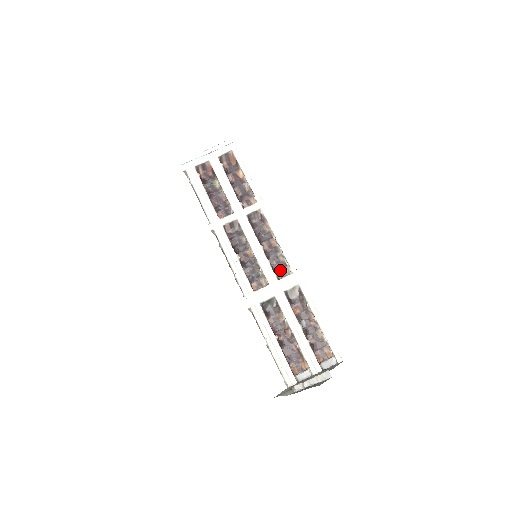
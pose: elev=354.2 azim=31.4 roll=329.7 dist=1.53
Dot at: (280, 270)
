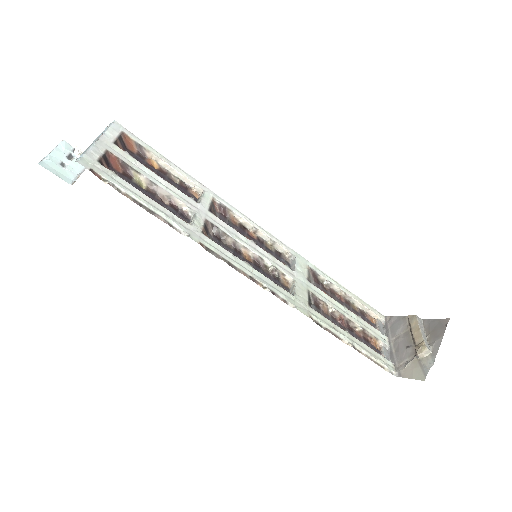
Dot at: (282, 261)
